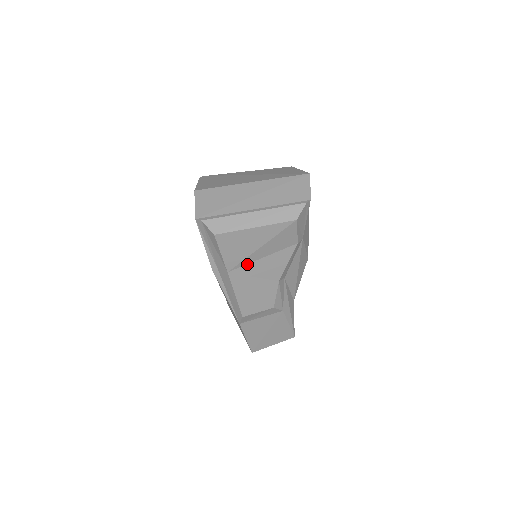
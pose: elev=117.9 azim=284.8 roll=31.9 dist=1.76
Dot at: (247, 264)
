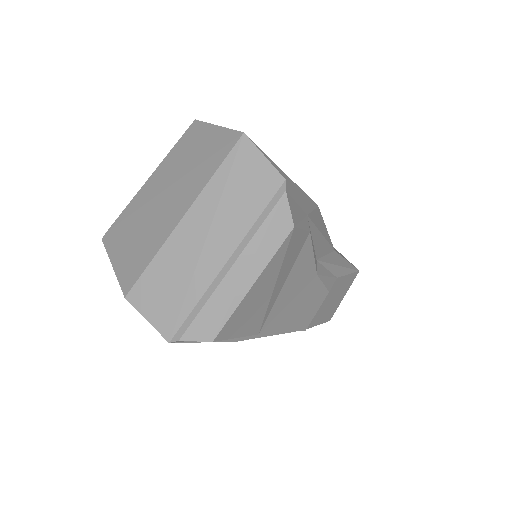
Dot at: (272, 307)
